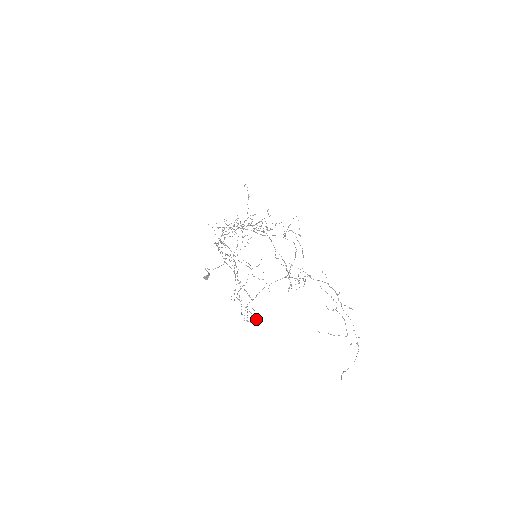
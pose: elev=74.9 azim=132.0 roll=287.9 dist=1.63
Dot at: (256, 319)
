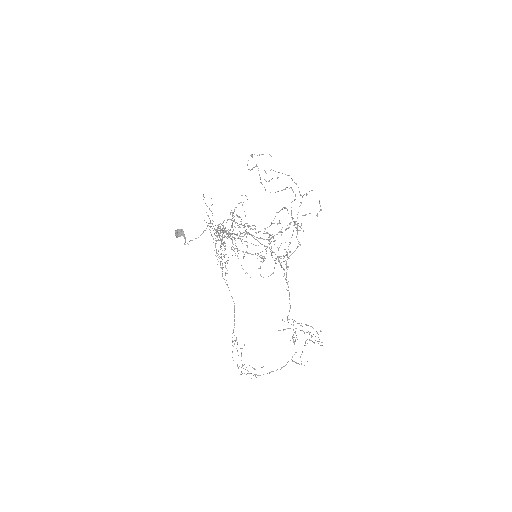
Dot at: occluded
